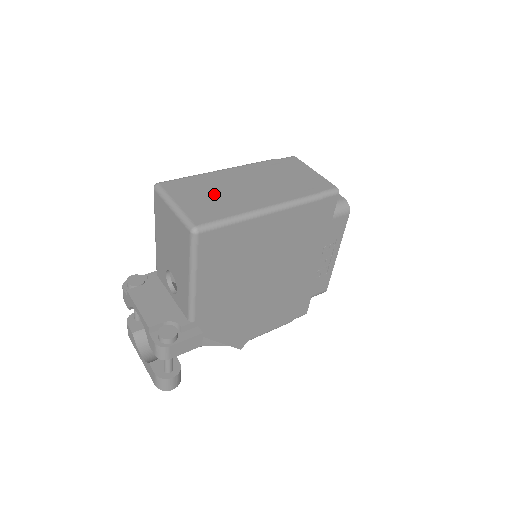
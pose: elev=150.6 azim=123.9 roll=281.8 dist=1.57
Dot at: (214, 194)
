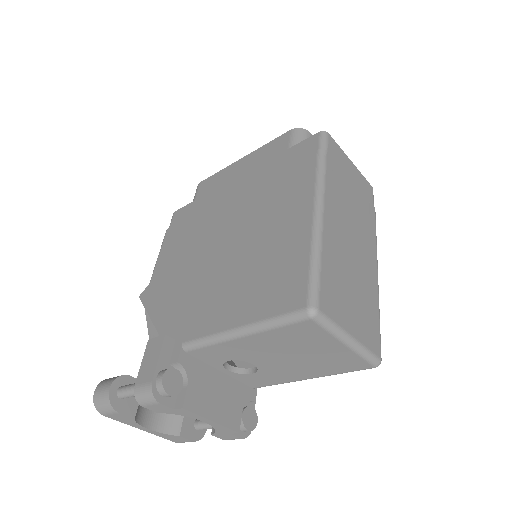
Dot at: (353, 284)
